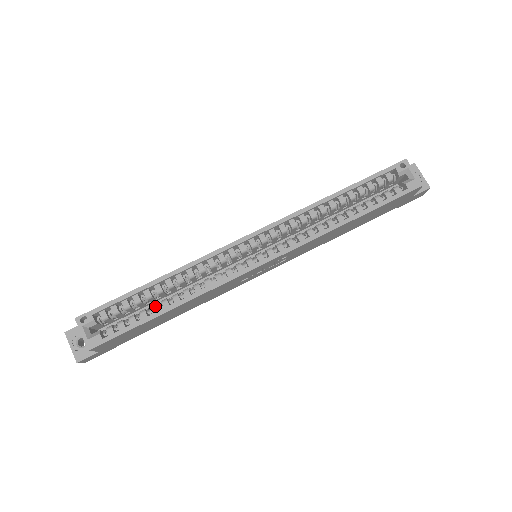
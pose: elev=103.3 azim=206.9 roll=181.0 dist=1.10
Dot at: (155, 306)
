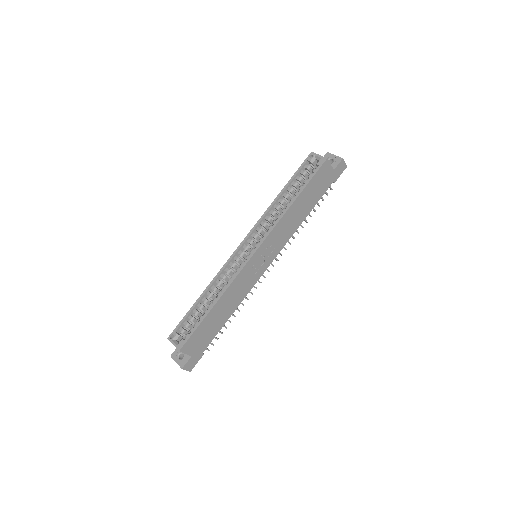
Dot at: (206, 310)
